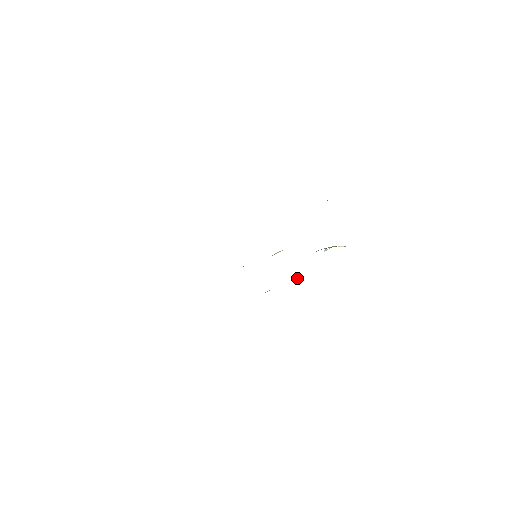
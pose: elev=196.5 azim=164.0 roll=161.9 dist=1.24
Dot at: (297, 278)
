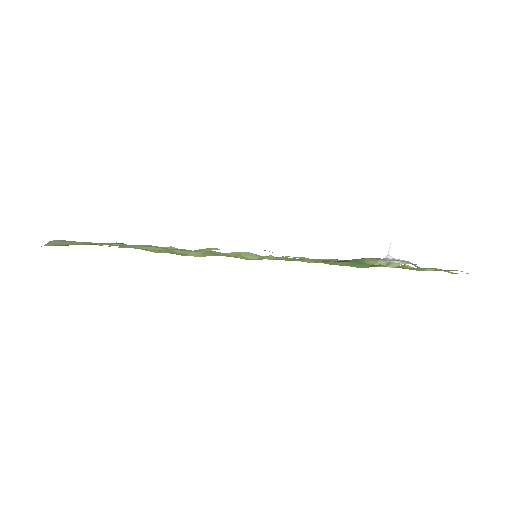
Dot at: (401, 265)
